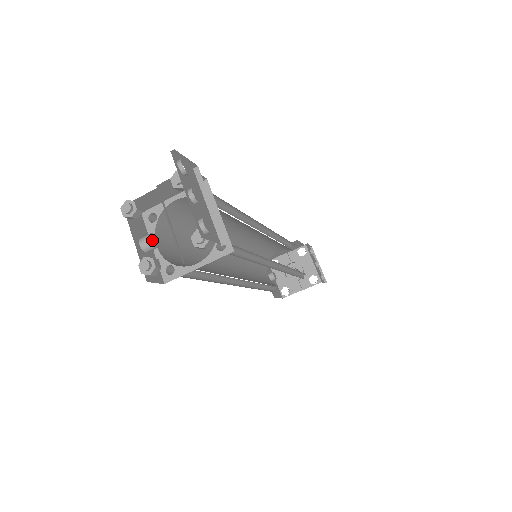
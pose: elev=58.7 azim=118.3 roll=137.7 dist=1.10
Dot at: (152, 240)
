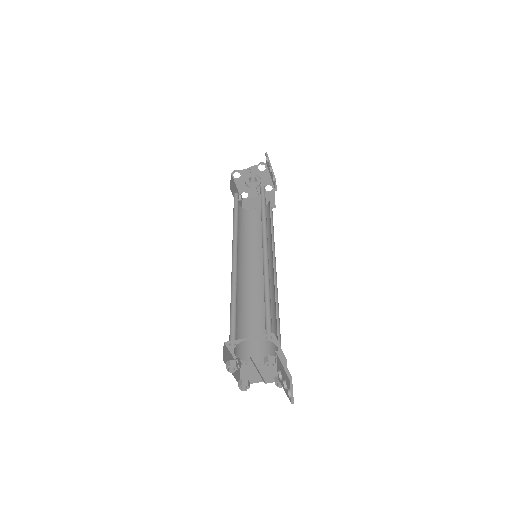
Dot at: (239, 366)
